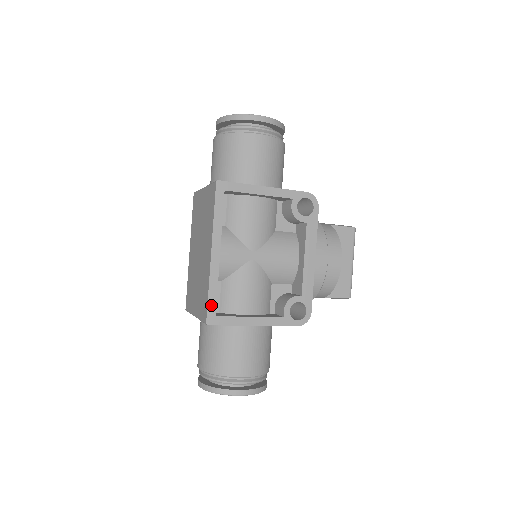
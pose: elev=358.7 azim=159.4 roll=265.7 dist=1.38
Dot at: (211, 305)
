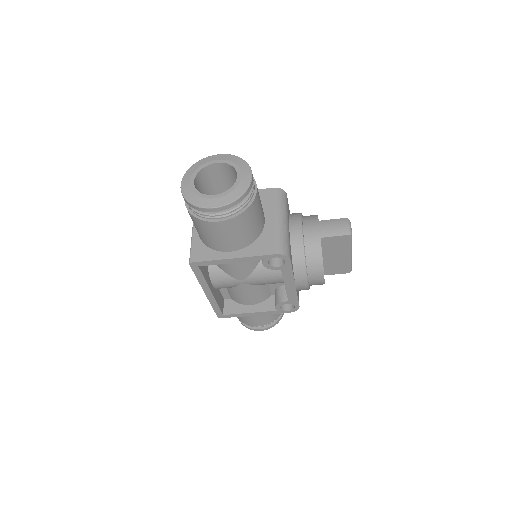
Dot at: (217, 312)
